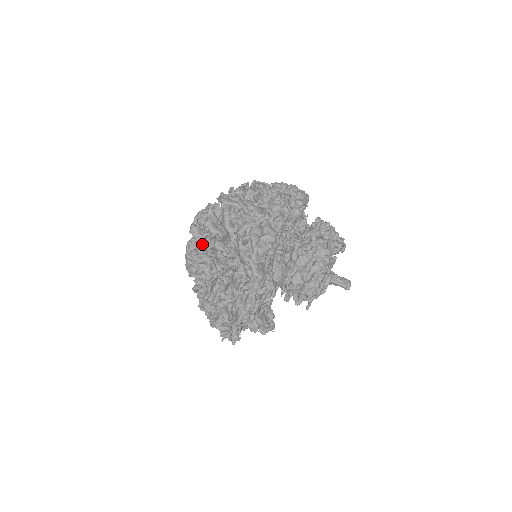
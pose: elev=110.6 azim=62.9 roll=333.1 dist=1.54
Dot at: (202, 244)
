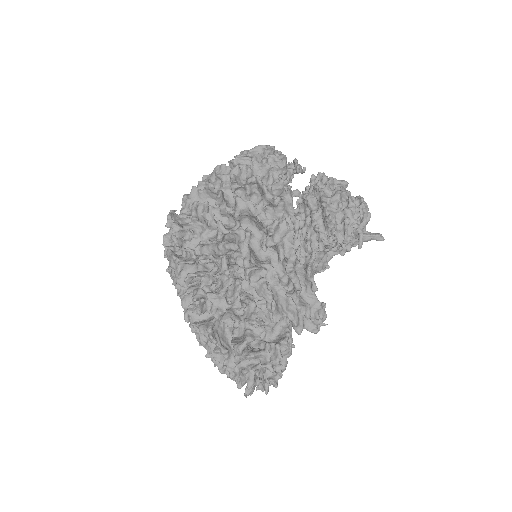
Dot at: (194, 218)
